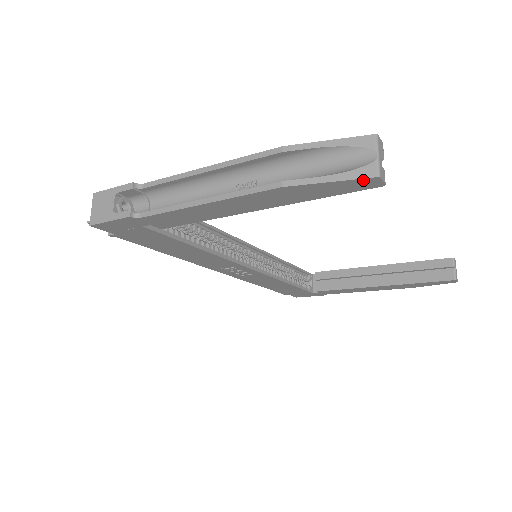
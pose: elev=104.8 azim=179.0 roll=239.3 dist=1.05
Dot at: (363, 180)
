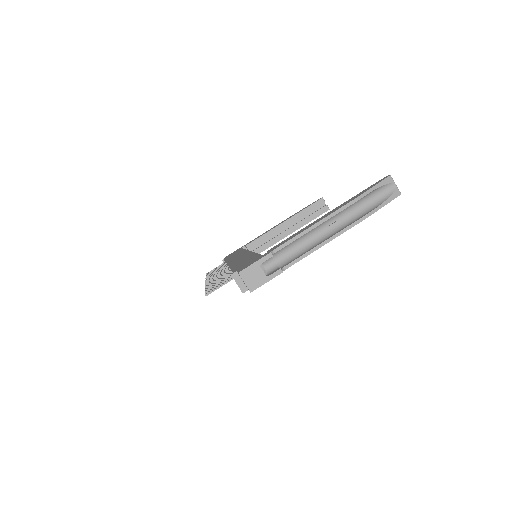
Dot at: occluded
